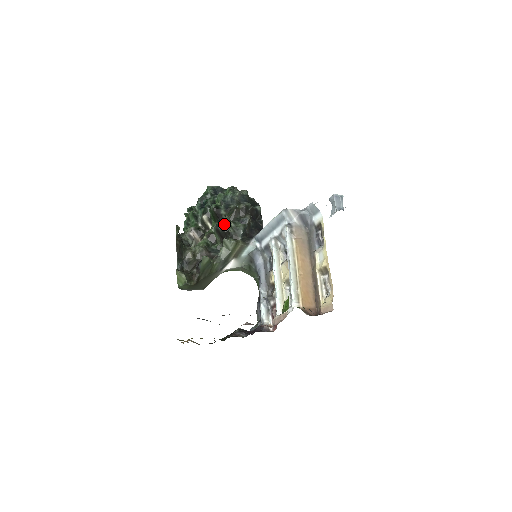
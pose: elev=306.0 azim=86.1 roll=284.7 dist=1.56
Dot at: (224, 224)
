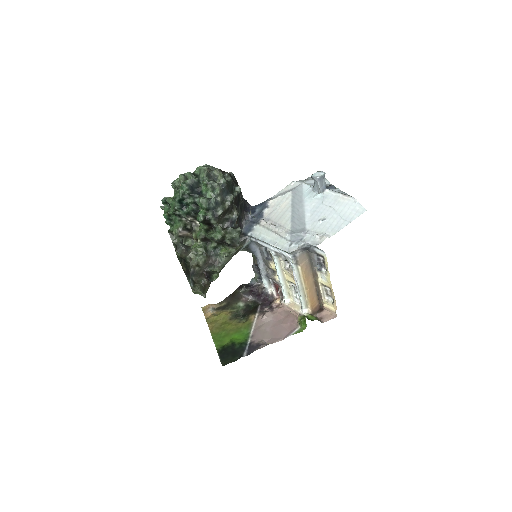
Dot at: (219, 236)
